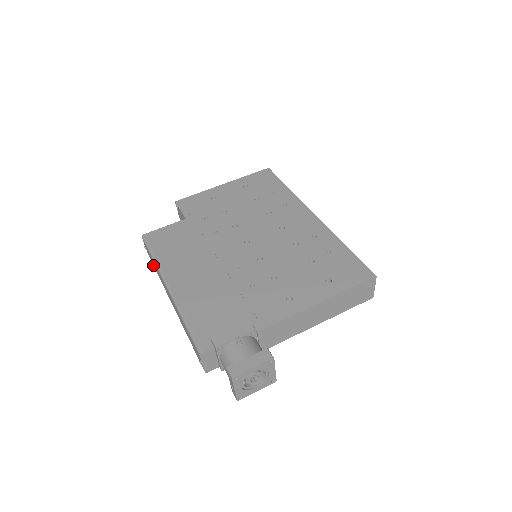
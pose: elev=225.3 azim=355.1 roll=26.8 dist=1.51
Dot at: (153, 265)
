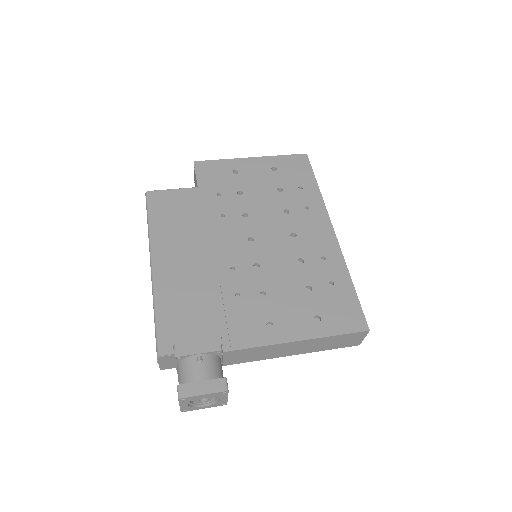
Dot at: occluded
